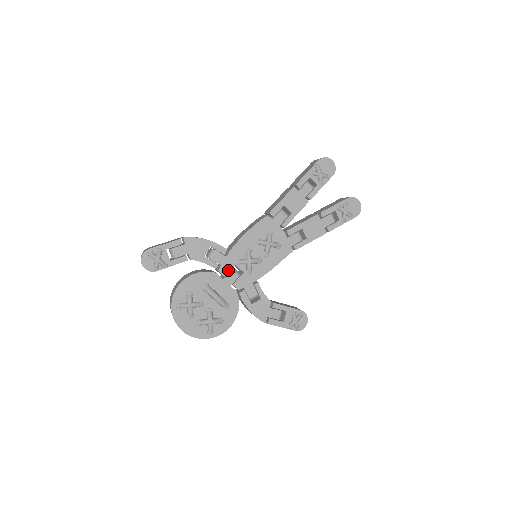
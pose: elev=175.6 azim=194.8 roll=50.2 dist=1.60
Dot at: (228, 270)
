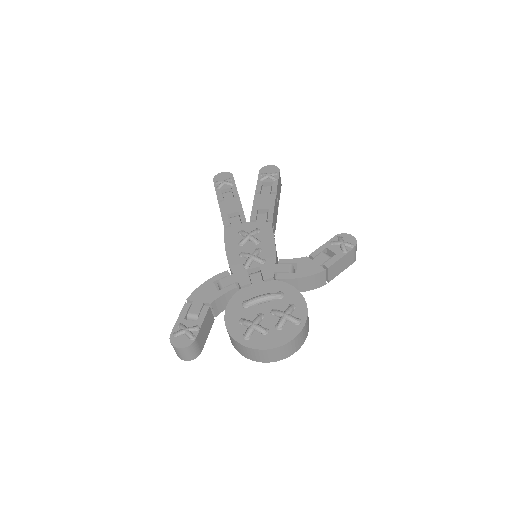
Dot at: (246, 278)
